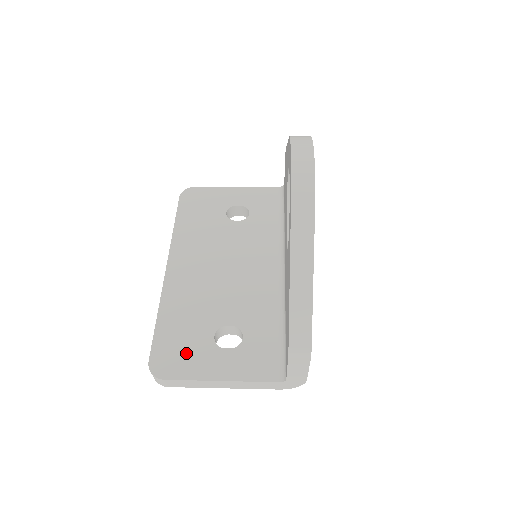
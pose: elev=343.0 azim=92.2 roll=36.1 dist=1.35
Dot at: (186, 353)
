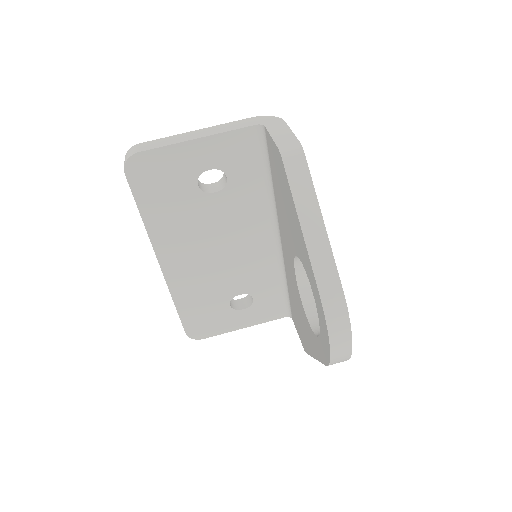
Dot at: (212, 321)
